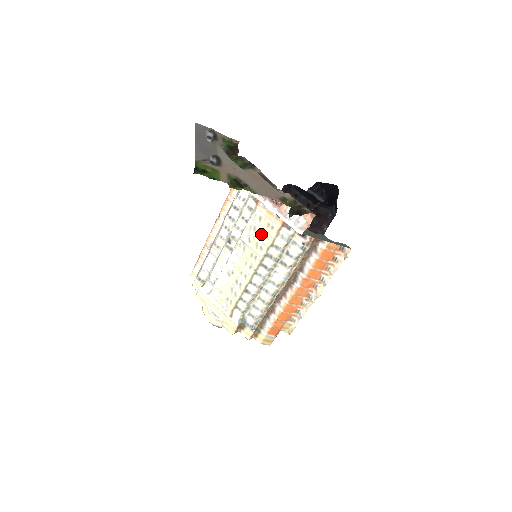
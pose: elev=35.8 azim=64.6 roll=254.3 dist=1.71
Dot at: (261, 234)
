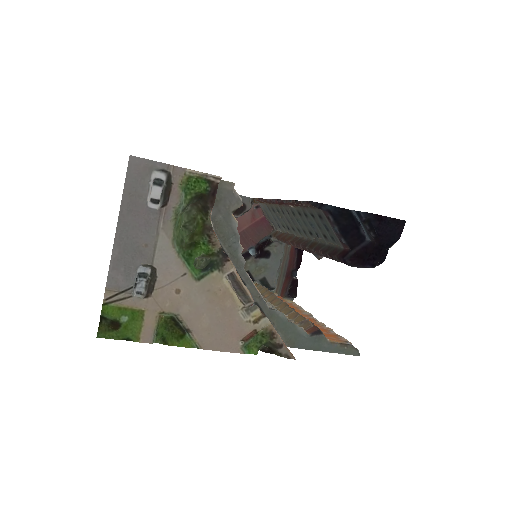
Dot at: occluded
